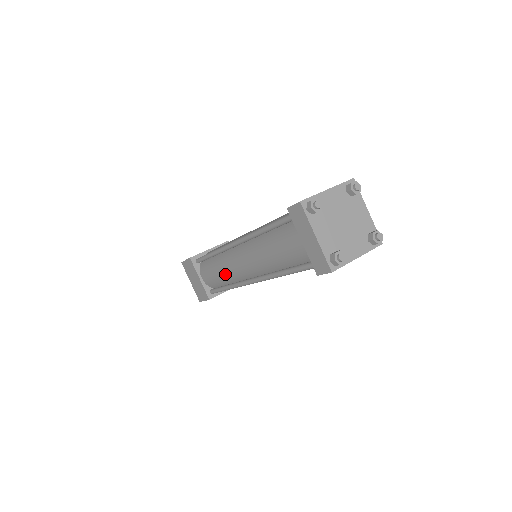
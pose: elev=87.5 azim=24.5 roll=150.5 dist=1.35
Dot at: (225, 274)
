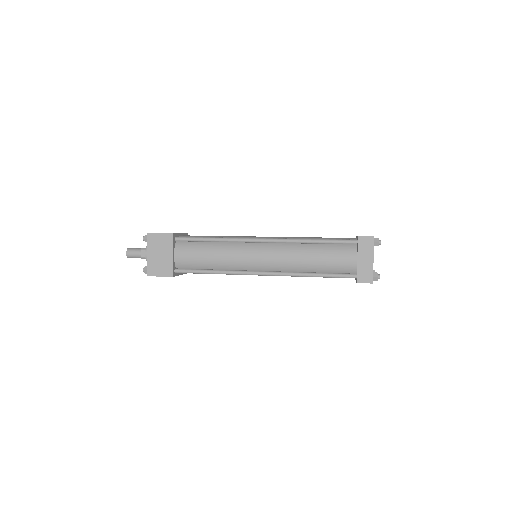
Dot at: (225, 260)
